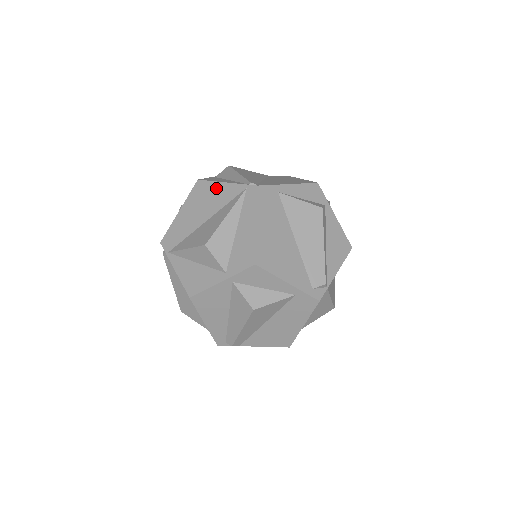
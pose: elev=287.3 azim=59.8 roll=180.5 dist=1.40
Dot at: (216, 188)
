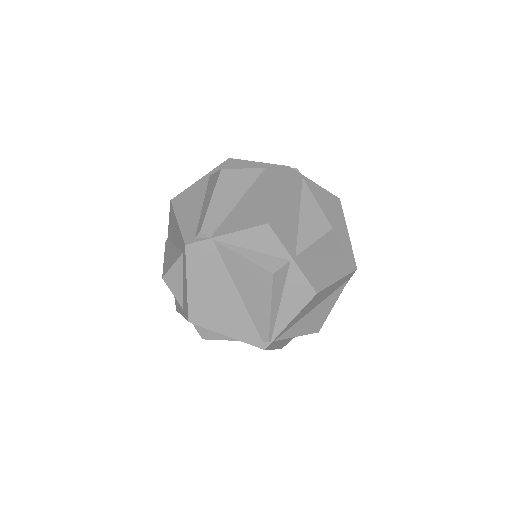
Dot at: occluded
